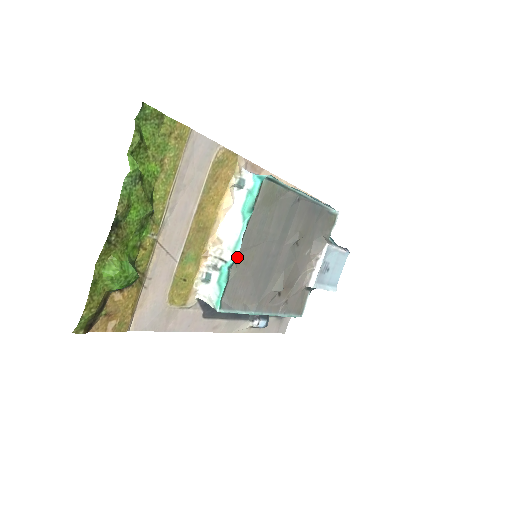
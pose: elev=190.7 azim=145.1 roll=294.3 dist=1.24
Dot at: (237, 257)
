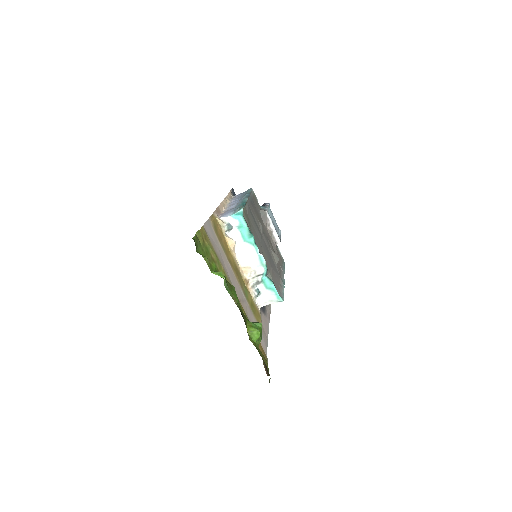
Dot at: (265, 266)
